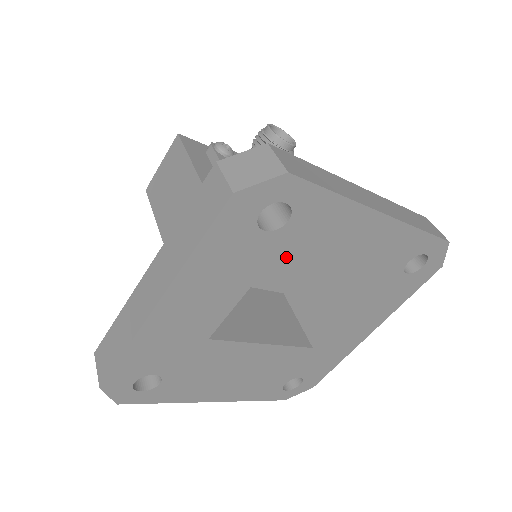
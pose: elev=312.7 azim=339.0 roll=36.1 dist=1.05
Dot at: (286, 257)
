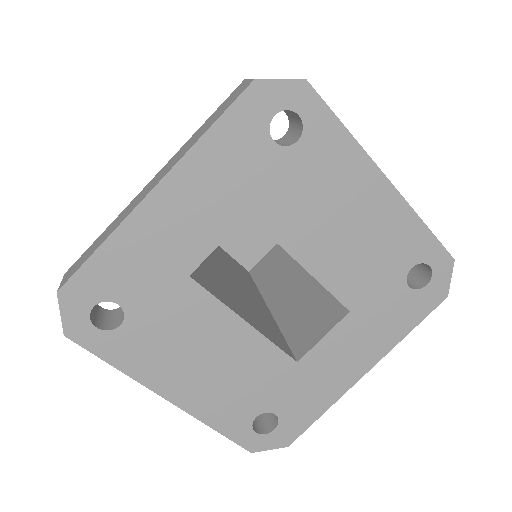
Dot at: (289, 190)
